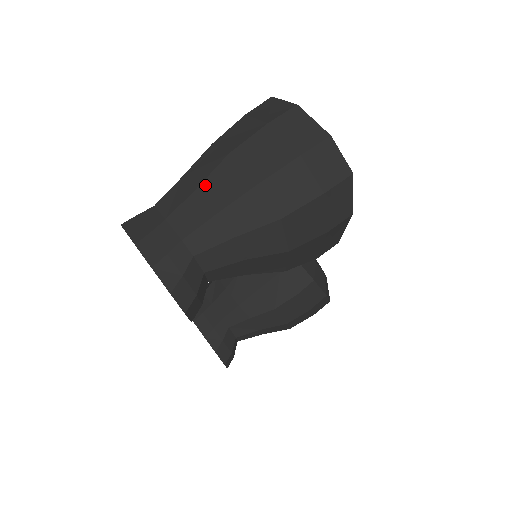
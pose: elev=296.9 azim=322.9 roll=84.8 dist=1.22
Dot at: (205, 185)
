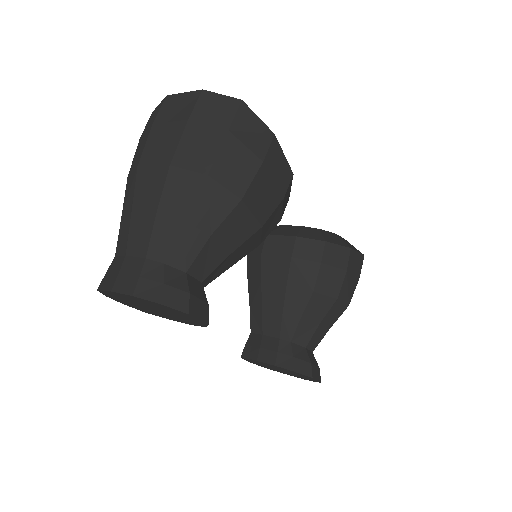
Dot at: (135, 204)
